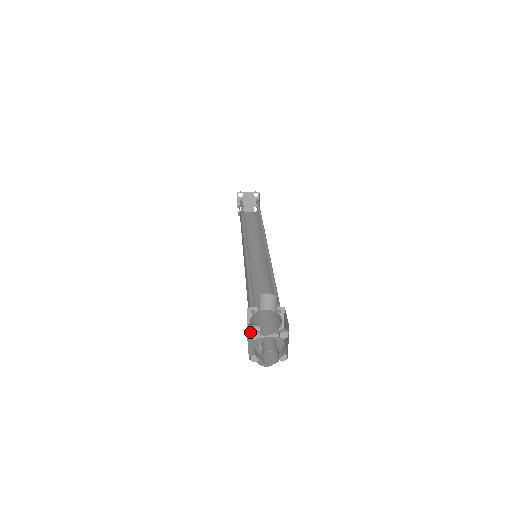
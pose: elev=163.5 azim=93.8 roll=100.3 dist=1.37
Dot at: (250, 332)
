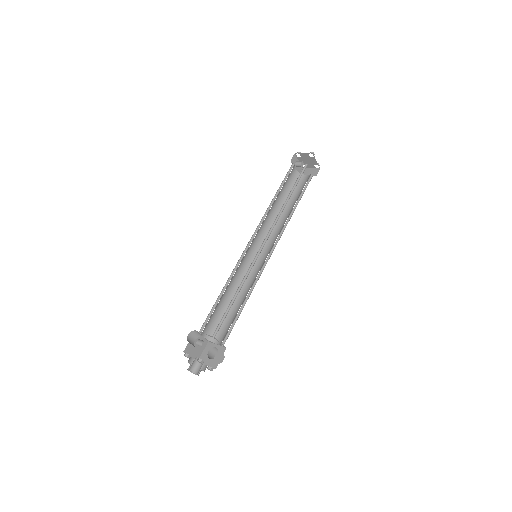
Dot at: (198, 345)
